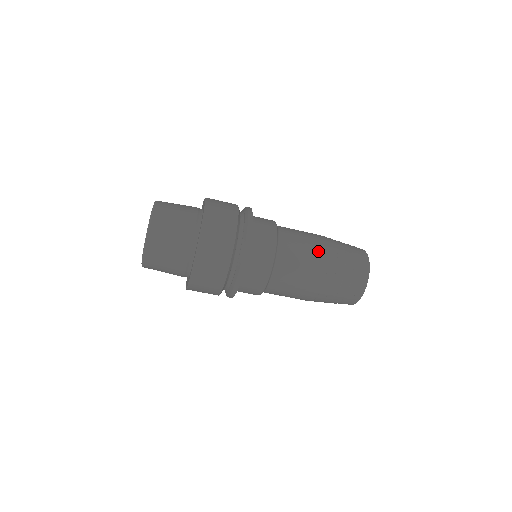
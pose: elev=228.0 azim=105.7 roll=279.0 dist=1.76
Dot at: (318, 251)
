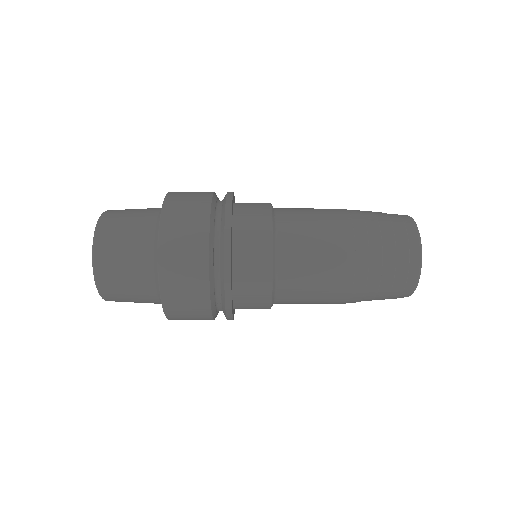
Dot at: (338, 257)
